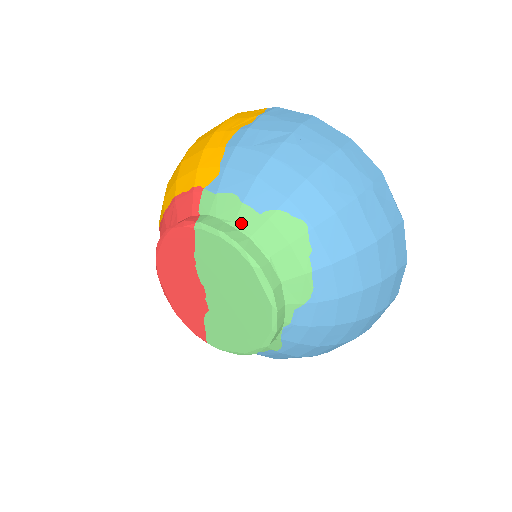
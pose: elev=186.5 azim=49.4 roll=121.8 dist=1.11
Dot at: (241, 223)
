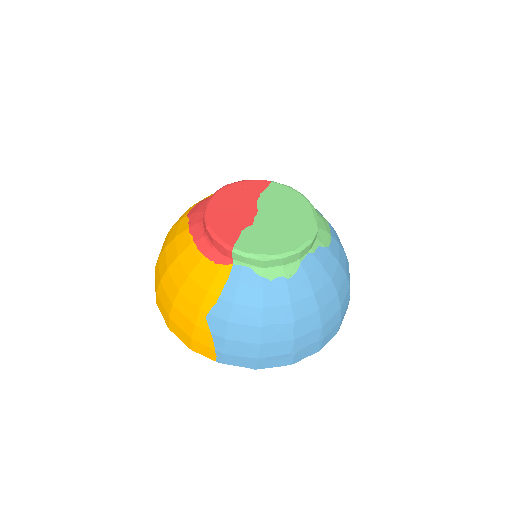
Dot at: occluded
